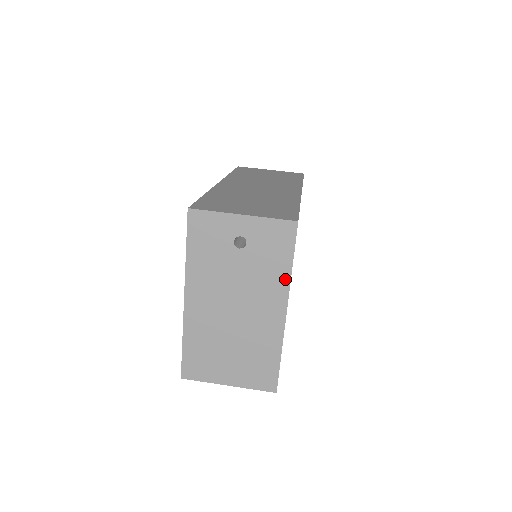
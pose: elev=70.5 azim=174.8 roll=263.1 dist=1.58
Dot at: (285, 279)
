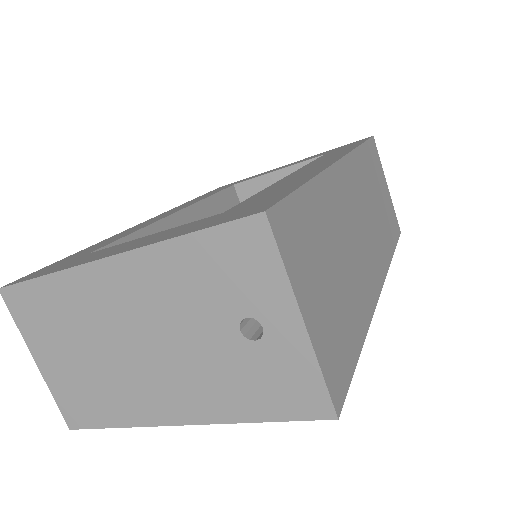
Dot at: (230, 414)
